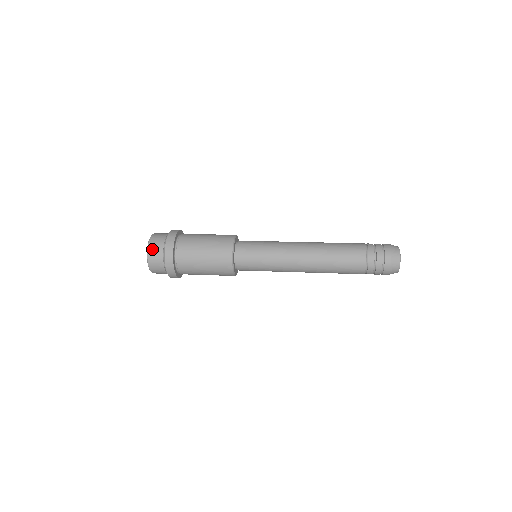
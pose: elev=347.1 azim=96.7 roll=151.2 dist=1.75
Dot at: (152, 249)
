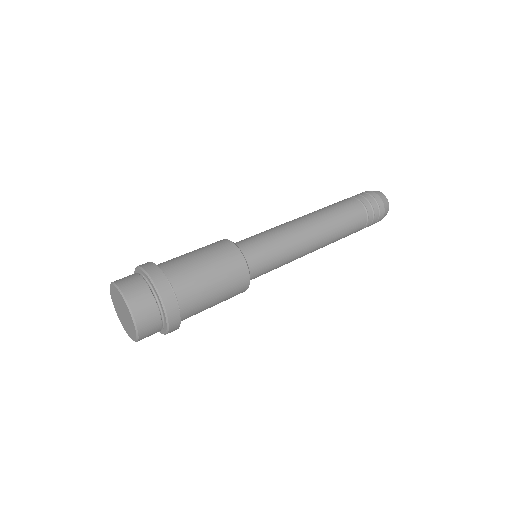
Dot at: (145, 335)
